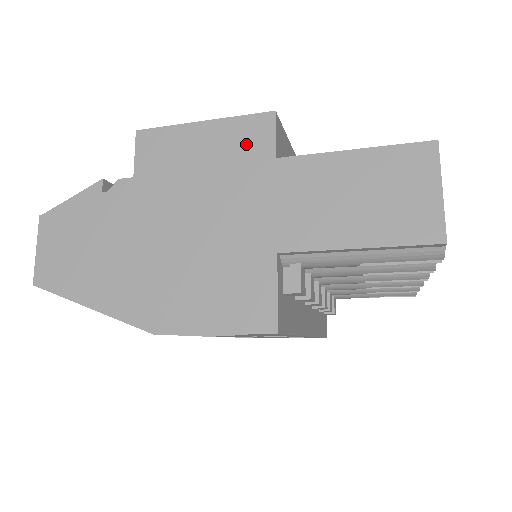
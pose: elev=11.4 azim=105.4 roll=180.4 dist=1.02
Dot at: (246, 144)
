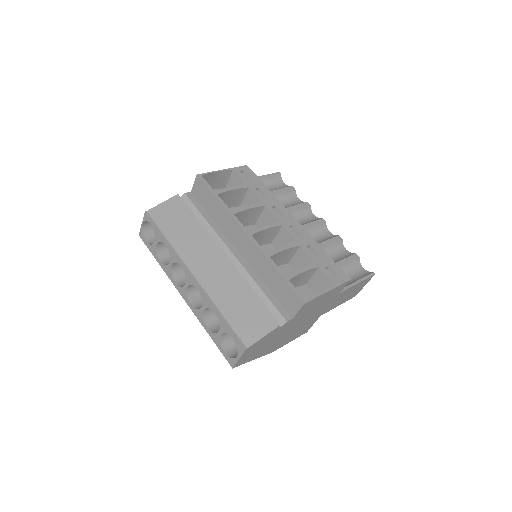
Dot at: (335, 293)
